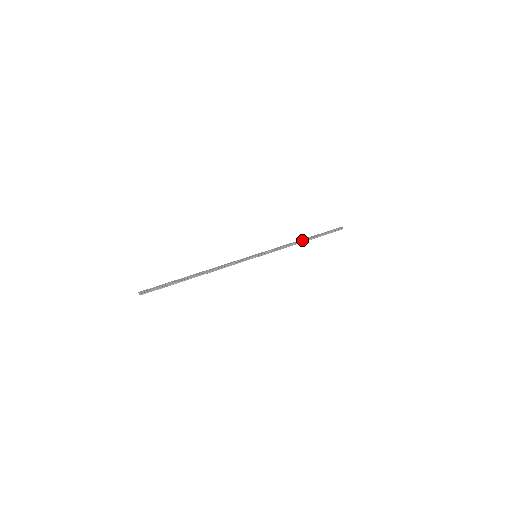
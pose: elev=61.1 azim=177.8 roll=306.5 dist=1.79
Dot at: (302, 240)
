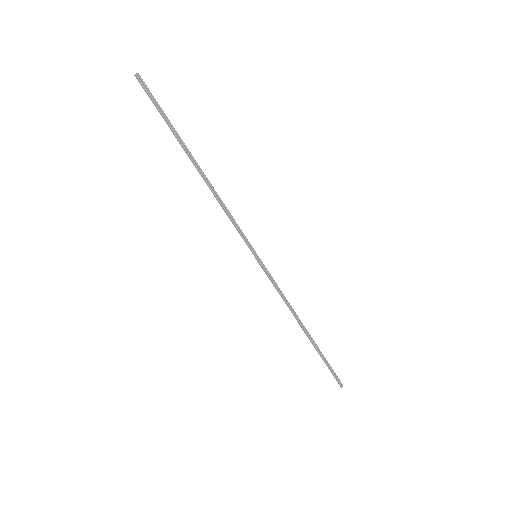
Dot at: occluded
